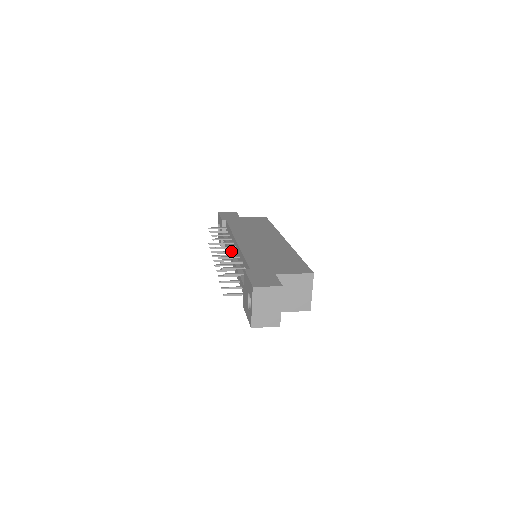
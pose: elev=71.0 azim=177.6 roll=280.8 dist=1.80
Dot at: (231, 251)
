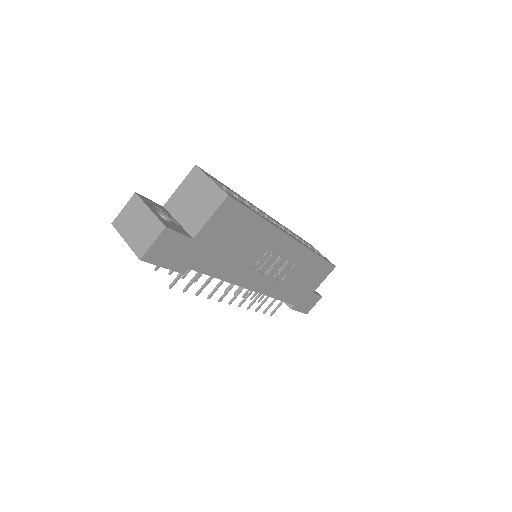
Dot at: occluded
